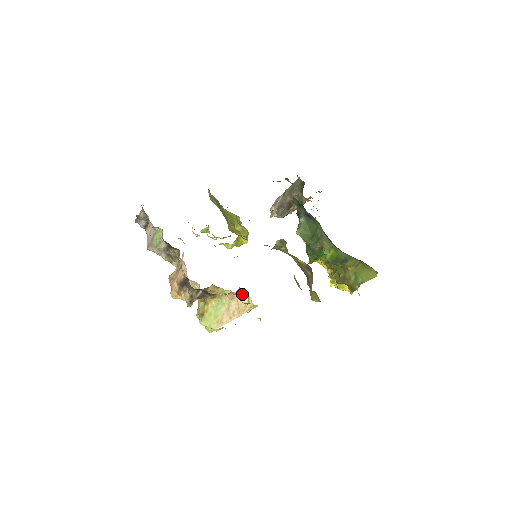
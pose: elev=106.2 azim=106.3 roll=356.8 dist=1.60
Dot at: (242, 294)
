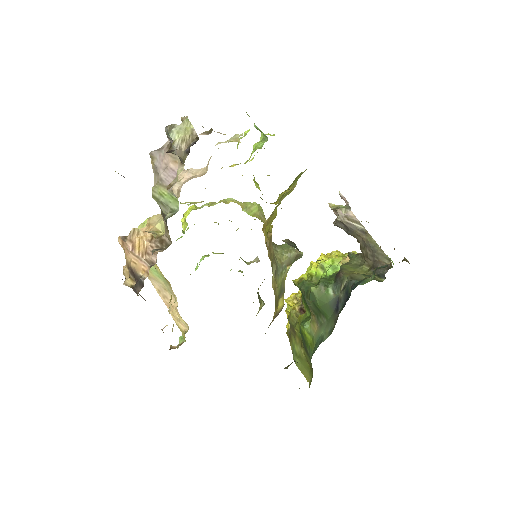
Dot at: occluded
